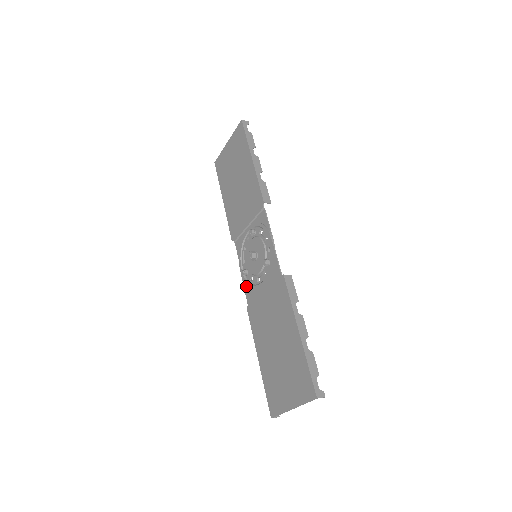
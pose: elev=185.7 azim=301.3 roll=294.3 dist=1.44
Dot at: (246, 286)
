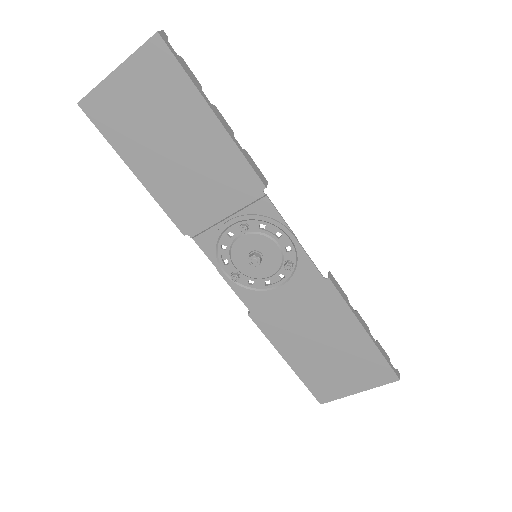
Dot at: (241, 292)
